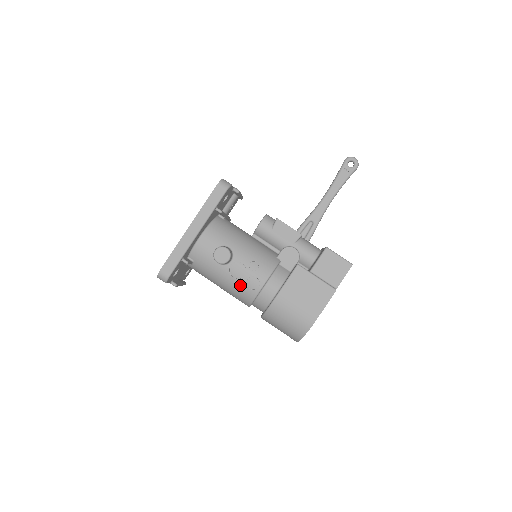
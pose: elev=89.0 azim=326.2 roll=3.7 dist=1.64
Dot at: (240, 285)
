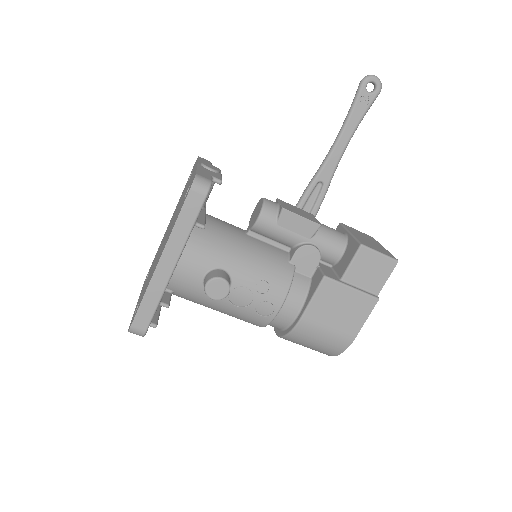
Dot at: (246, 313)
